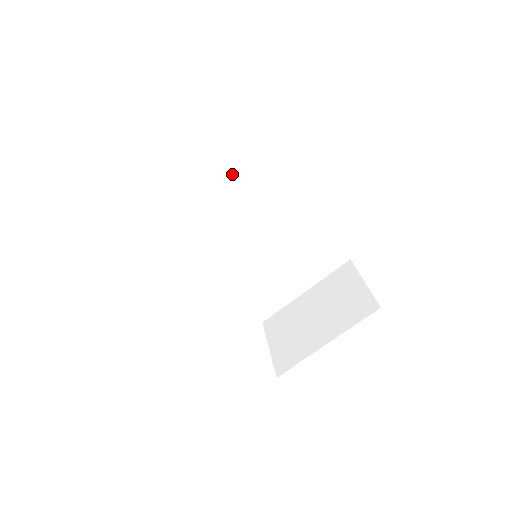
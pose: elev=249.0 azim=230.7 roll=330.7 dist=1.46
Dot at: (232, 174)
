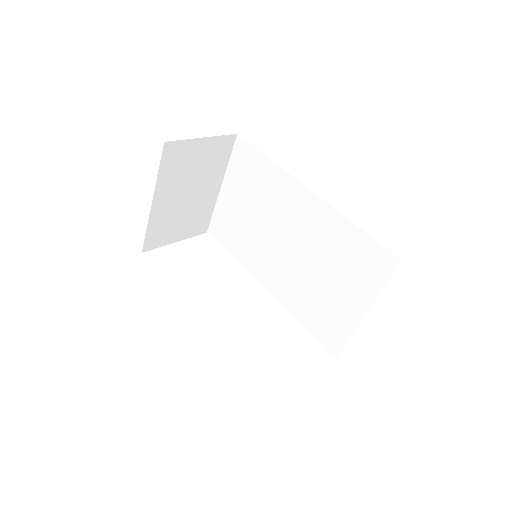
Dot at: (254, 185)
